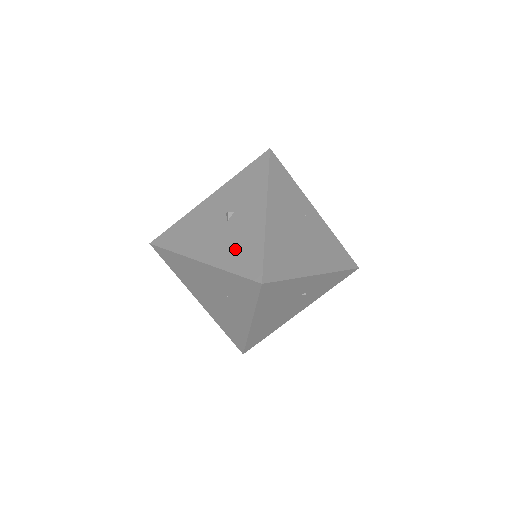
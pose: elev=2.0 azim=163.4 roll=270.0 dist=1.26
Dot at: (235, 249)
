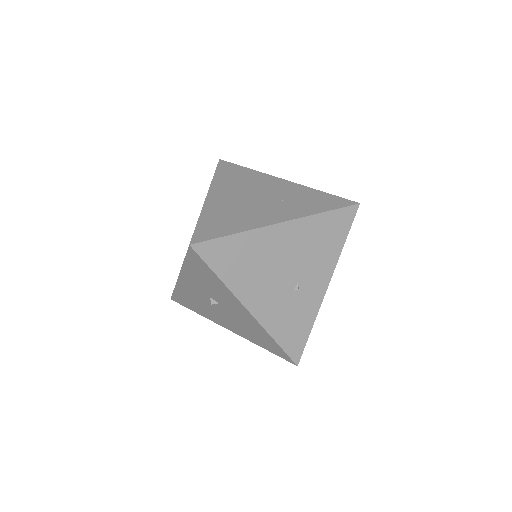
Dot at: occluded
